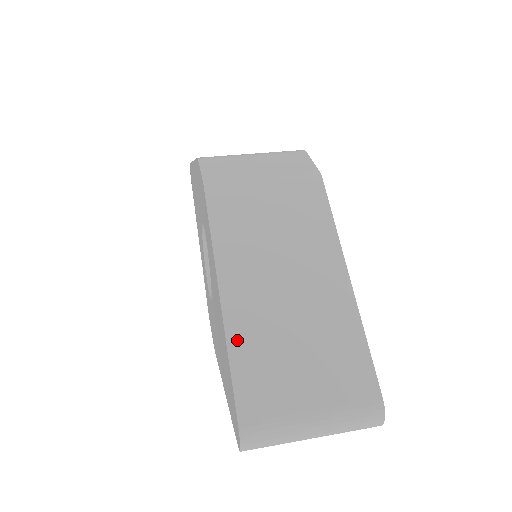
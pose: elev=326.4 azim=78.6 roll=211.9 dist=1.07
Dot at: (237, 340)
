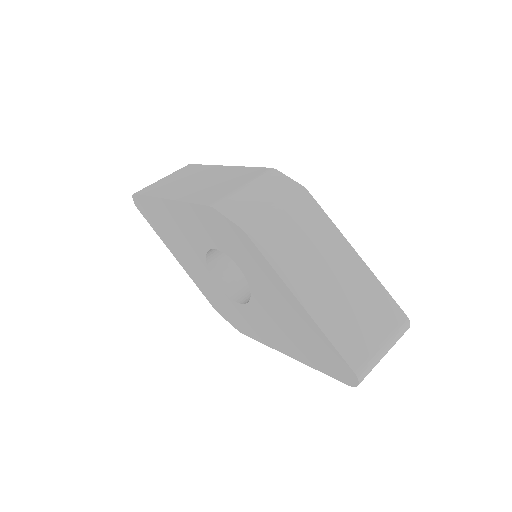
Dot at: (326, 326)
